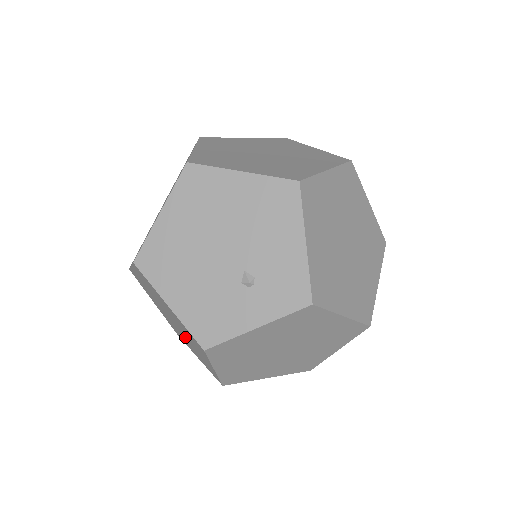
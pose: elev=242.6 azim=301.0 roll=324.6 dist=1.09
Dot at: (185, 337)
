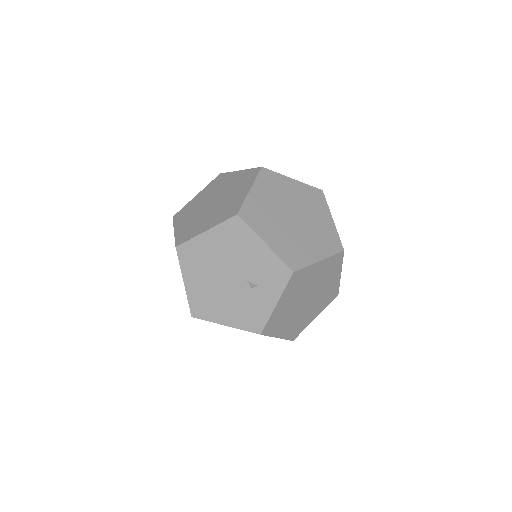
Dot at: occluded
